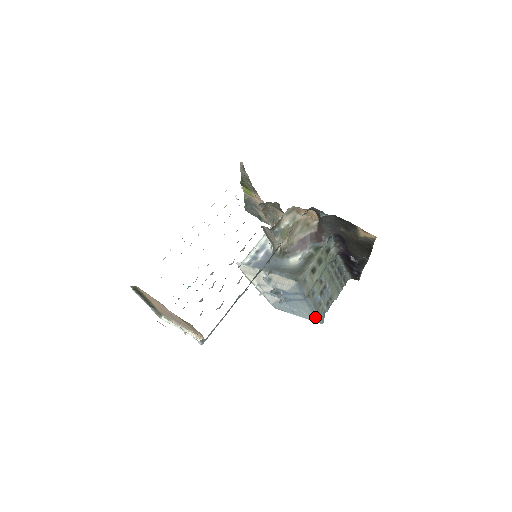
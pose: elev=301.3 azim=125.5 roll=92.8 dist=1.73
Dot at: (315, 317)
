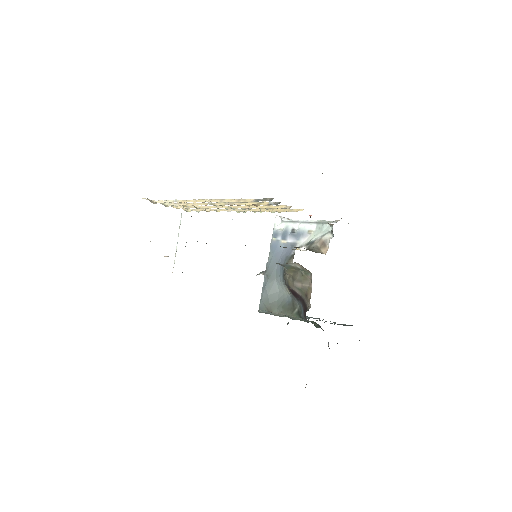
Dot at: occluded
